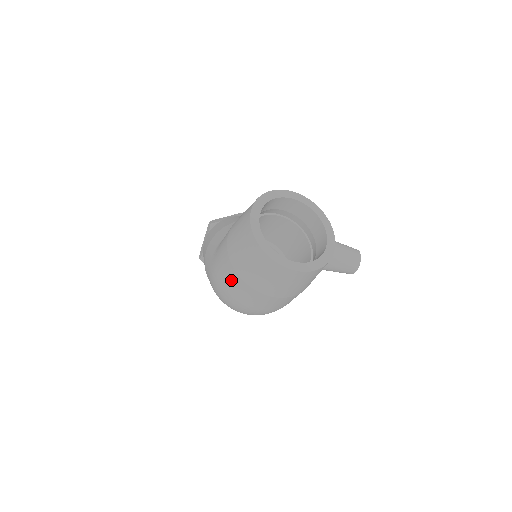
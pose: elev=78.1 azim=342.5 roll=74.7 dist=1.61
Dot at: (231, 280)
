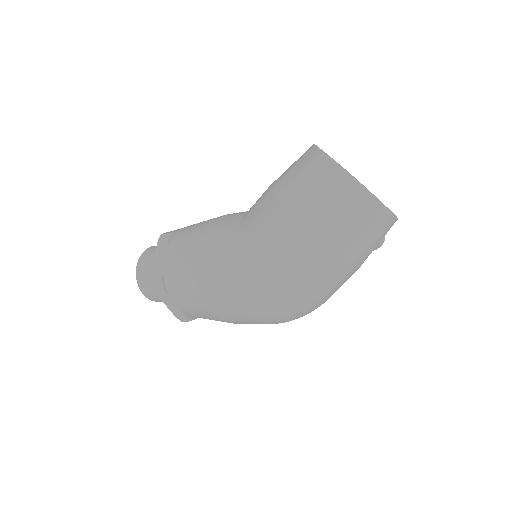
Dot at: (301, 252)
